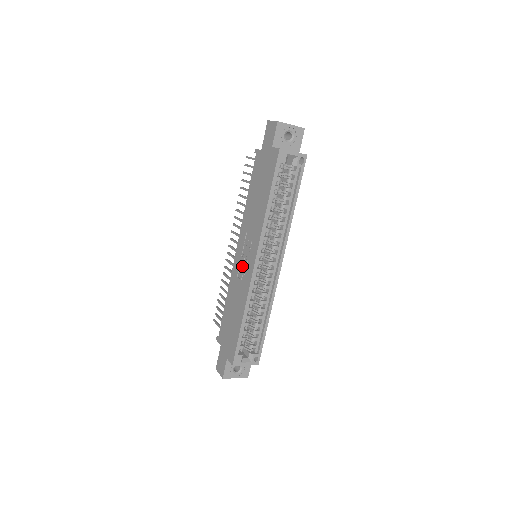
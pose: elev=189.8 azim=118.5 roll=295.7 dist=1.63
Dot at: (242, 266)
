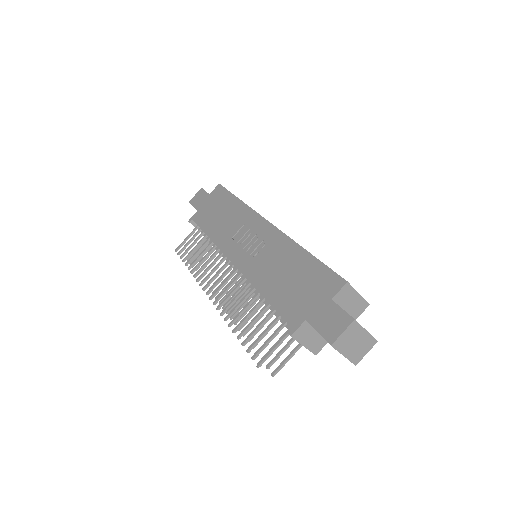
Dot at: (253, 249)
